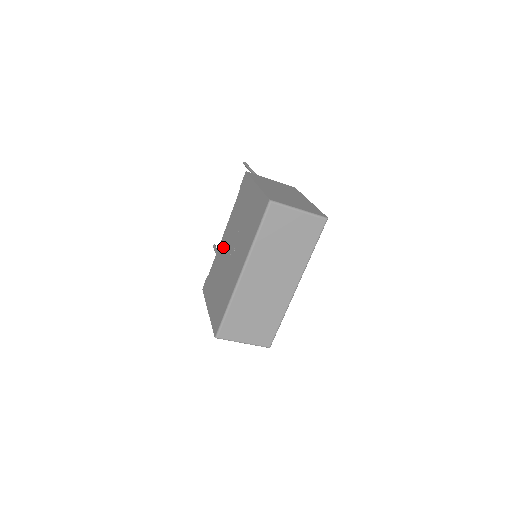
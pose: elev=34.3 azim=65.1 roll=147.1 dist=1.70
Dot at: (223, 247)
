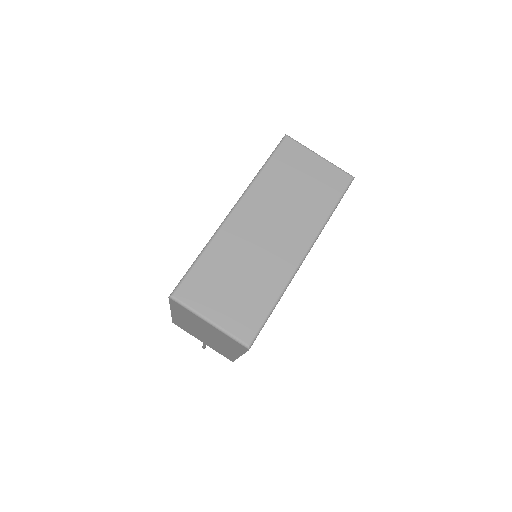
Dot at: occluded
